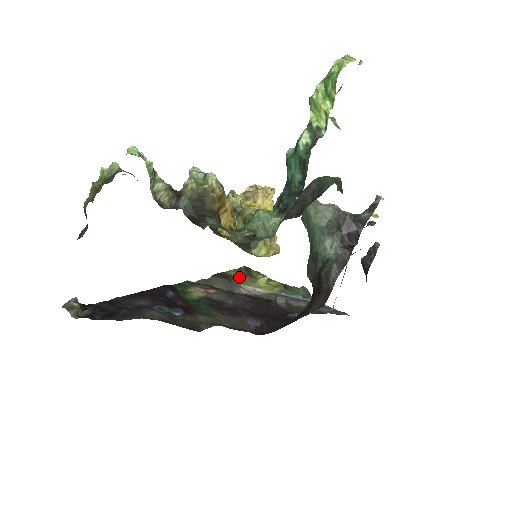
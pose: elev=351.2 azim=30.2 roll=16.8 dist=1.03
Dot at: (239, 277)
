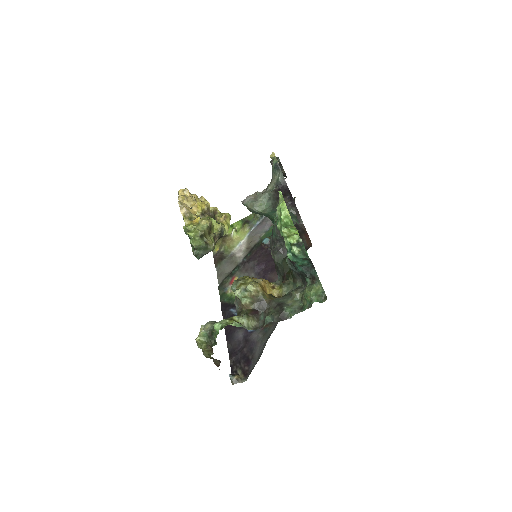
Dot at: (223, 247)
